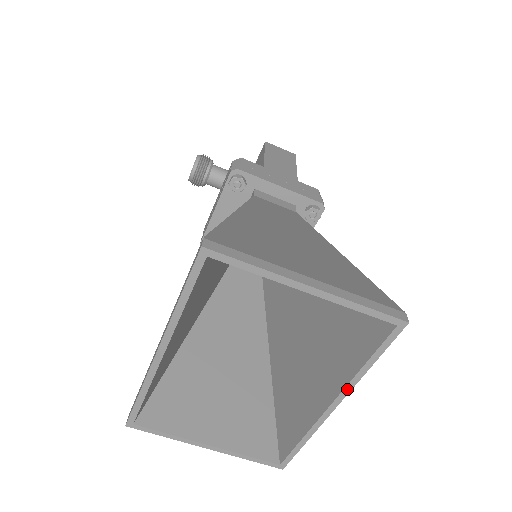
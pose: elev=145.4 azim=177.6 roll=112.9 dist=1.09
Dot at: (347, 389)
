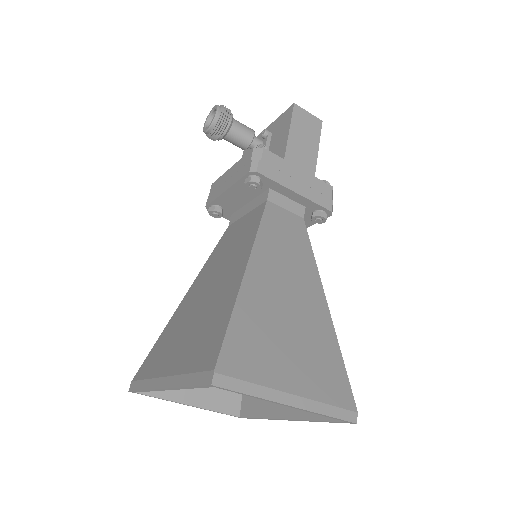
Dot at: (300, 420)
